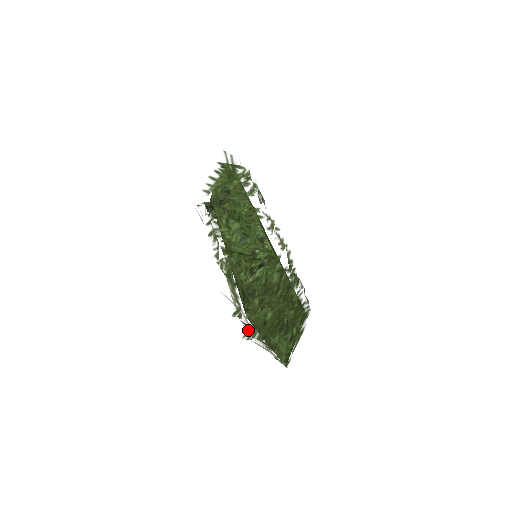
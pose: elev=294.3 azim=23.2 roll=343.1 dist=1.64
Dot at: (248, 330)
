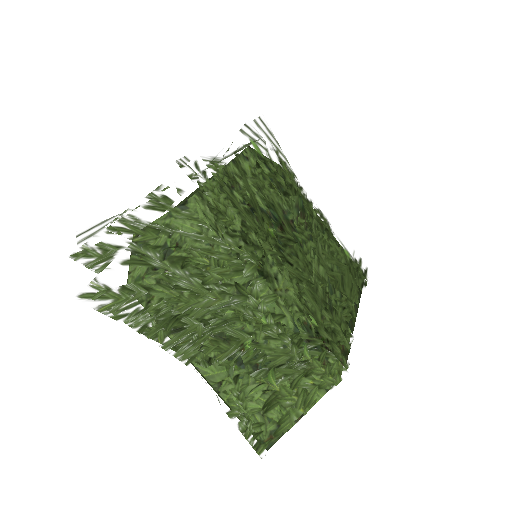
Dot at: (96, 291)
